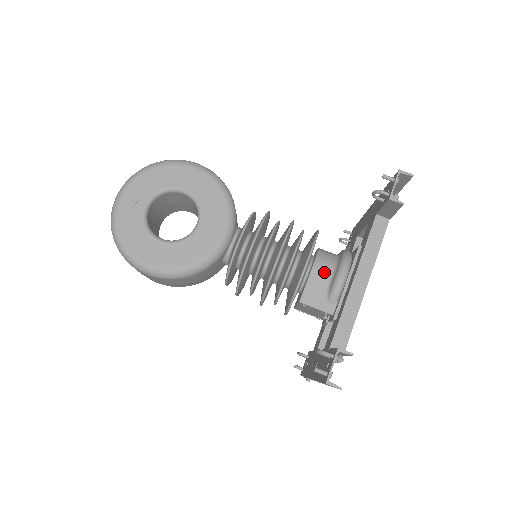
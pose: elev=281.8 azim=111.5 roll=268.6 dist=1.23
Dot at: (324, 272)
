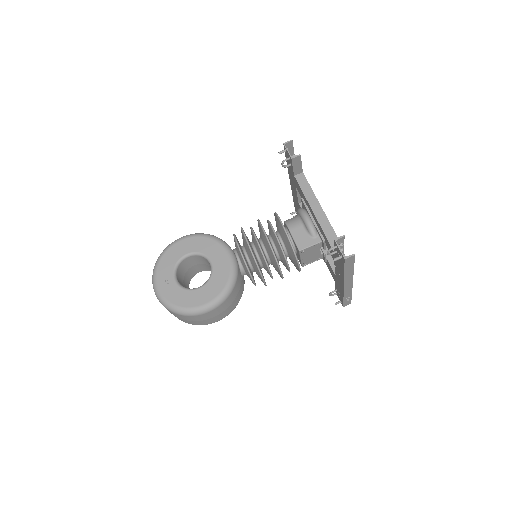
Dot at: (297, 227)
